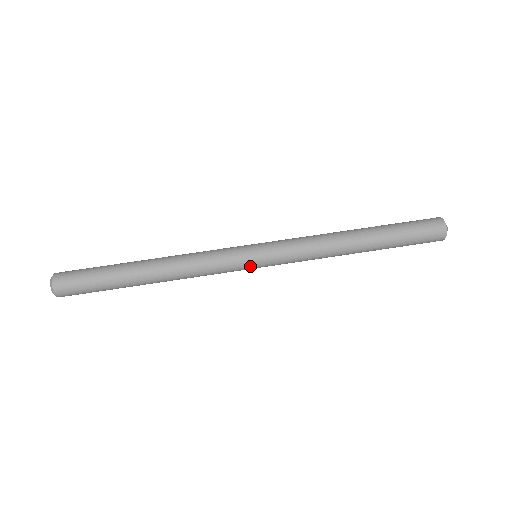
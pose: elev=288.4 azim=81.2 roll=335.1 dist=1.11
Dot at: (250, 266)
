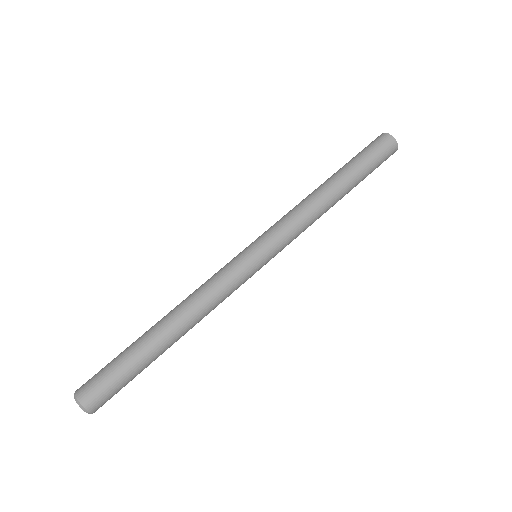
Dot at: (258, 270)
